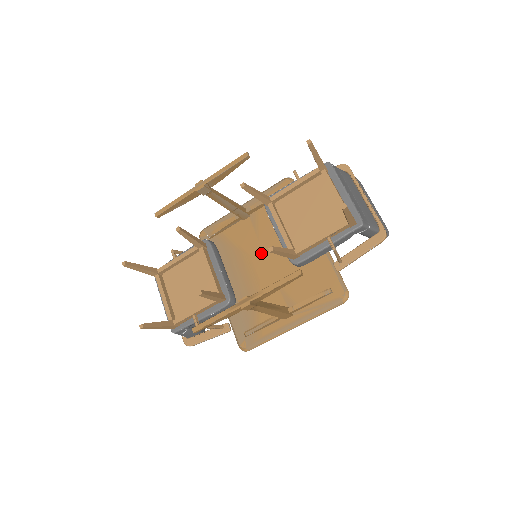
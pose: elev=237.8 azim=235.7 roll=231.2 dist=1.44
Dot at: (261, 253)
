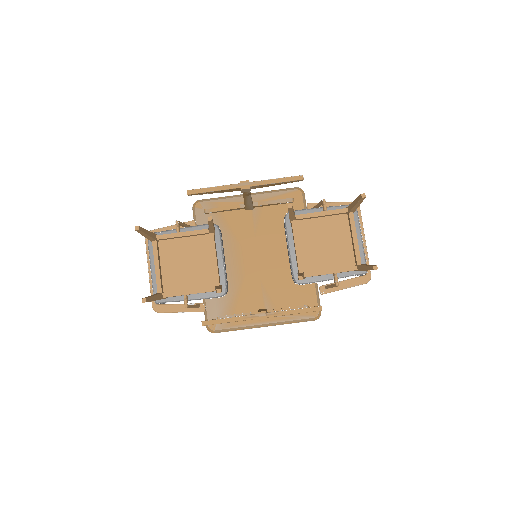
Dot at: (254, 249)
